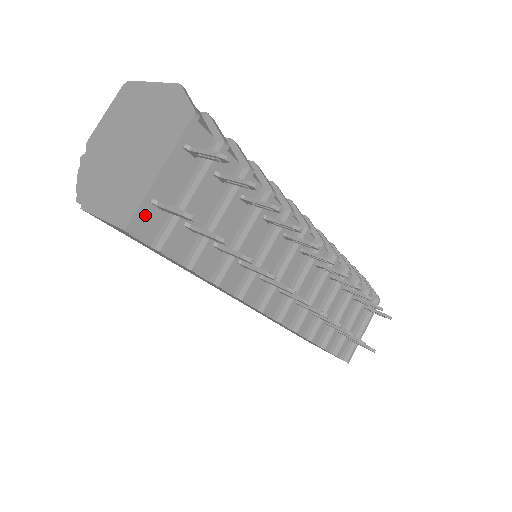
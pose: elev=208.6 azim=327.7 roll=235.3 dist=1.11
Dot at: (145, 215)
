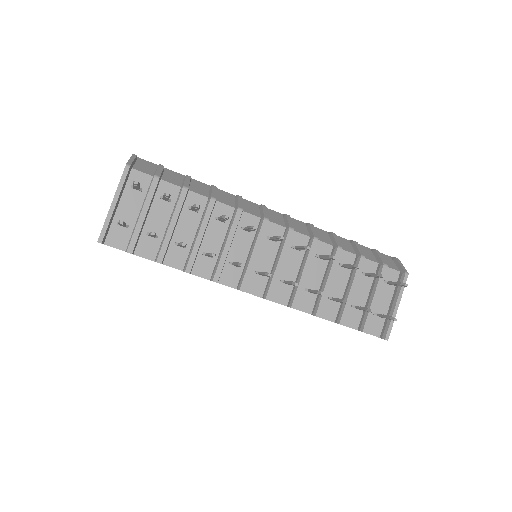
Dot at: (116, 233)
